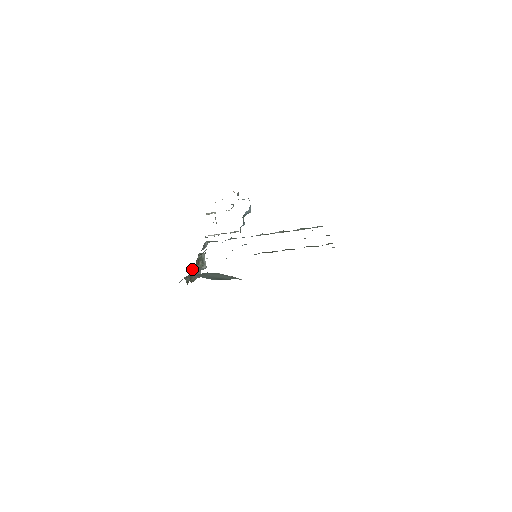
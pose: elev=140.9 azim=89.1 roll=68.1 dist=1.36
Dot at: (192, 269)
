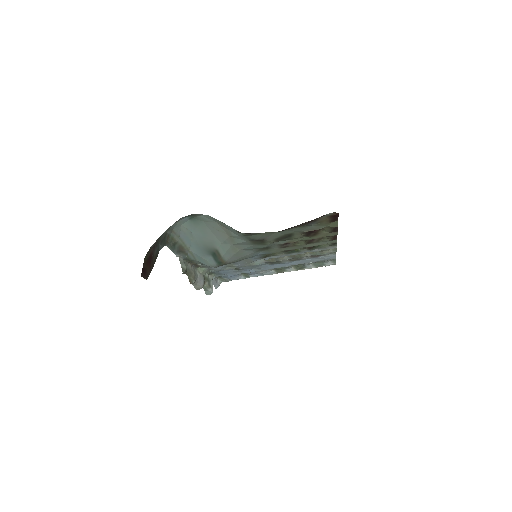
Dot at: (191, 264)
